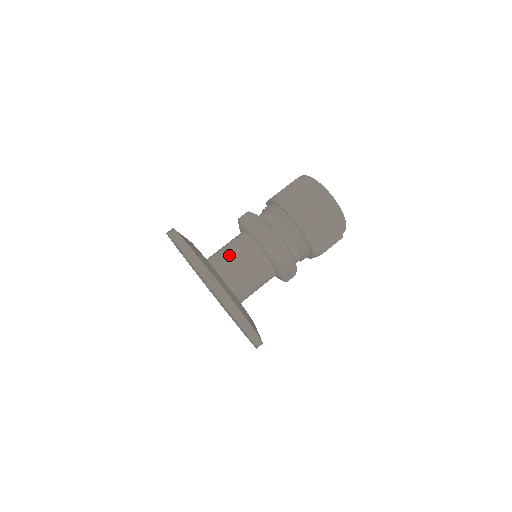
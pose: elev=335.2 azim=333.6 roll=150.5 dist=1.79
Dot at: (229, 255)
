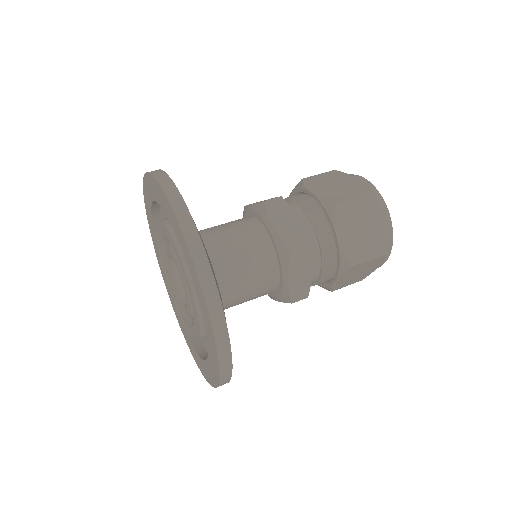
Dot at: (218, 228)
